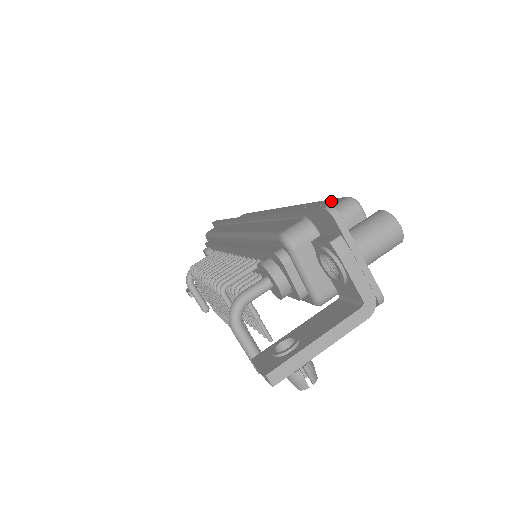
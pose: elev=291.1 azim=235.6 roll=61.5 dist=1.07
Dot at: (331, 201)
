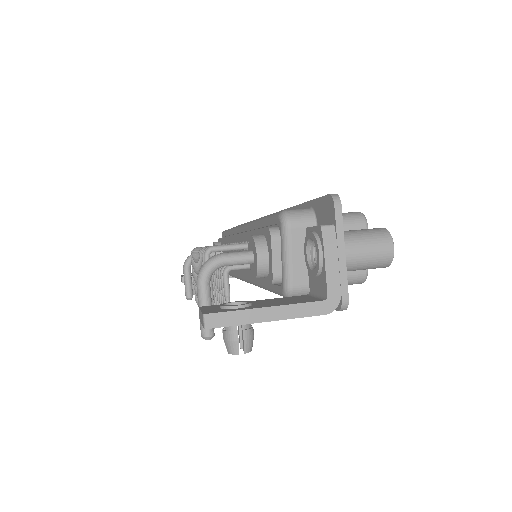
Dot at: occluded
